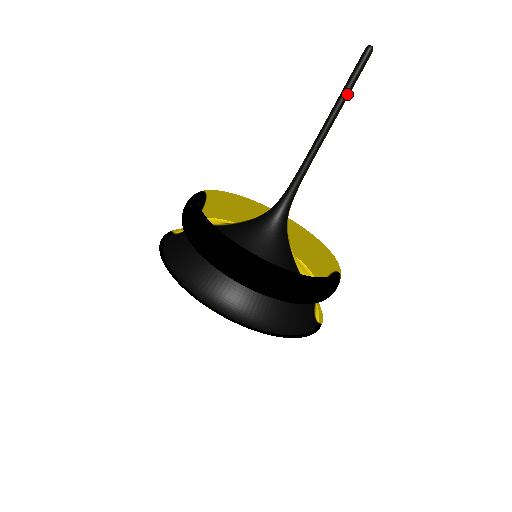
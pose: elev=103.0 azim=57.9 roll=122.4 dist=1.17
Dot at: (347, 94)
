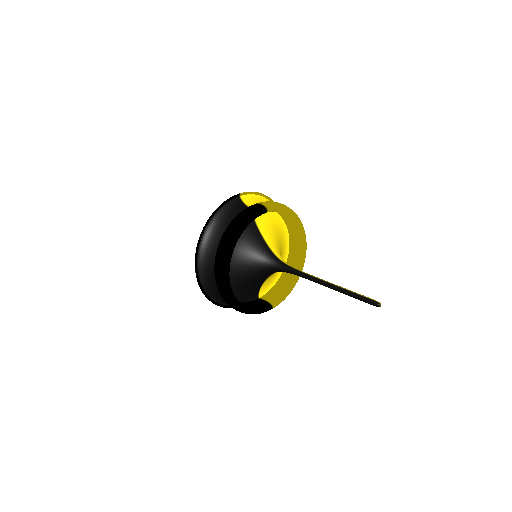
Dot at: (350, 296)
